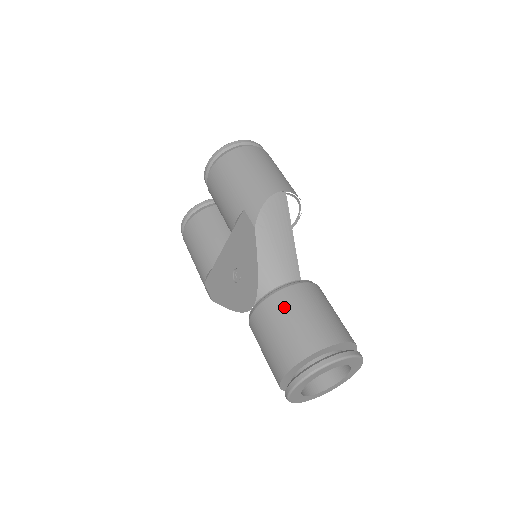
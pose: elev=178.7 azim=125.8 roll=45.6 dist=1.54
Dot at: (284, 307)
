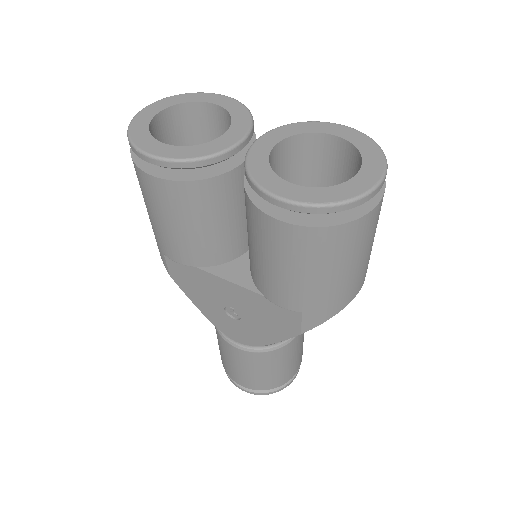
Dot at: (273, 362)
